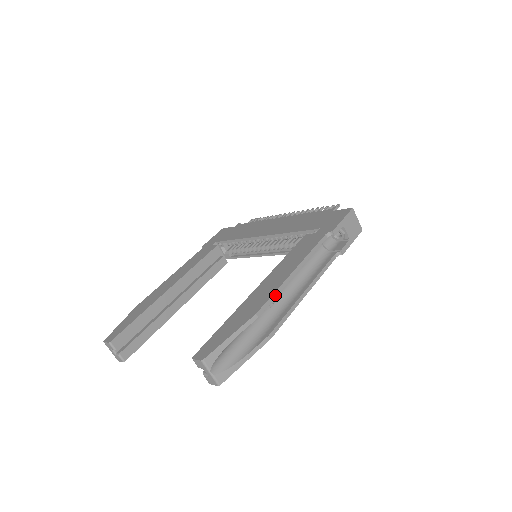
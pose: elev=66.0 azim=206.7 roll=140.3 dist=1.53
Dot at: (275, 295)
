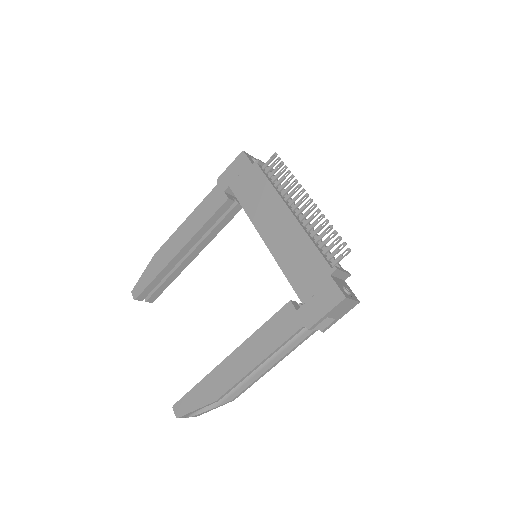
Dot at: (235, 385)
